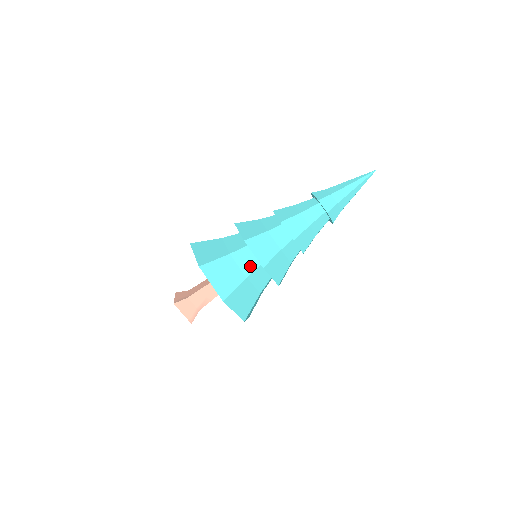
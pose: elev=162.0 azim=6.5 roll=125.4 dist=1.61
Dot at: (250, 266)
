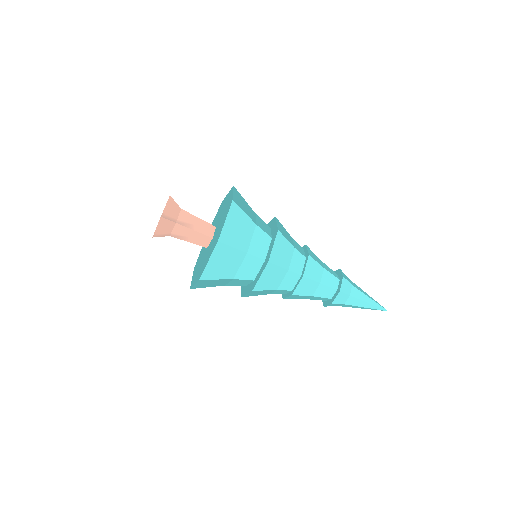
Dot at: (264, 228)
